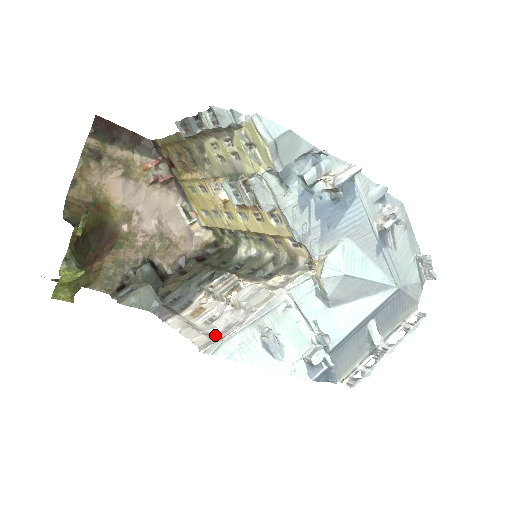
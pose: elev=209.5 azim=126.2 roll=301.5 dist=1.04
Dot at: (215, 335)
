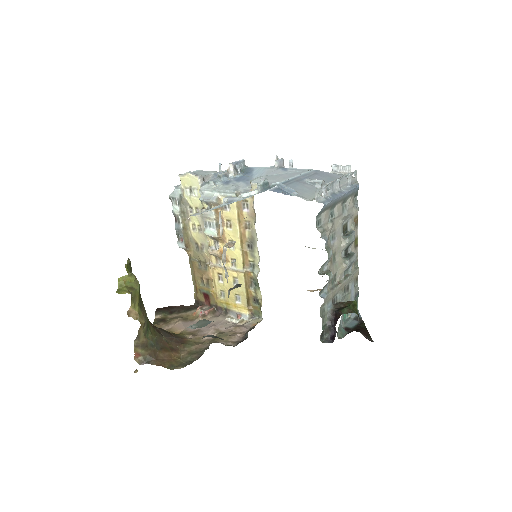
Dot at: occluded
